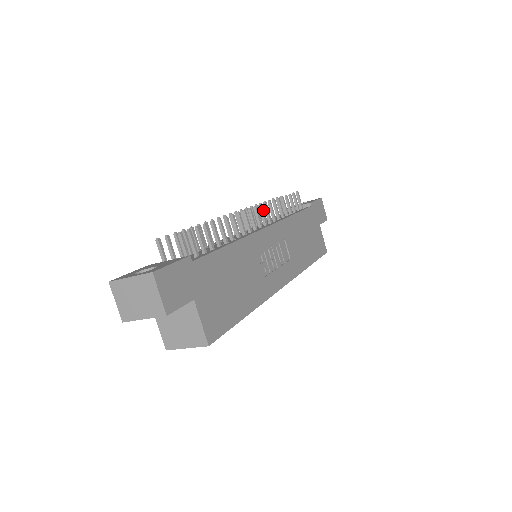
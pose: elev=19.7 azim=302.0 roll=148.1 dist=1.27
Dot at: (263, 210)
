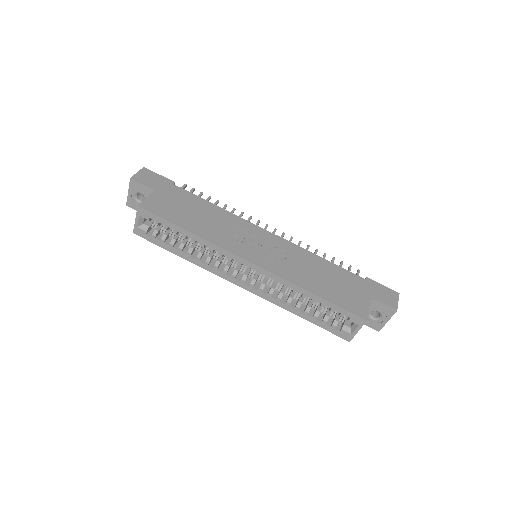
Dot at: occluded
